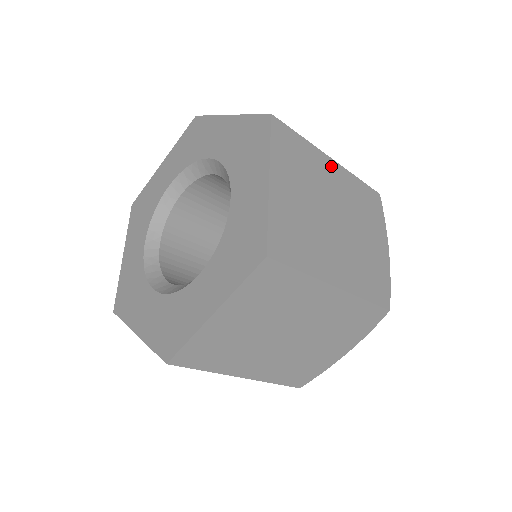
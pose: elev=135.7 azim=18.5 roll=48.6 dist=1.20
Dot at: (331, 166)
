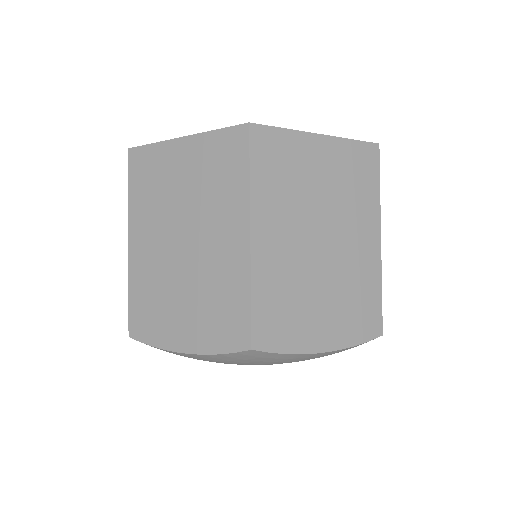
Dot at: occluded
